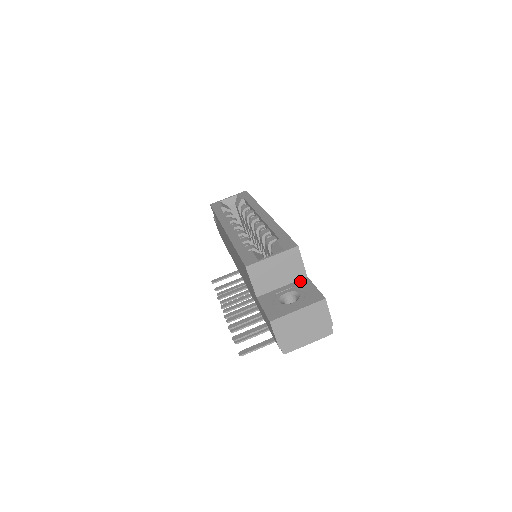
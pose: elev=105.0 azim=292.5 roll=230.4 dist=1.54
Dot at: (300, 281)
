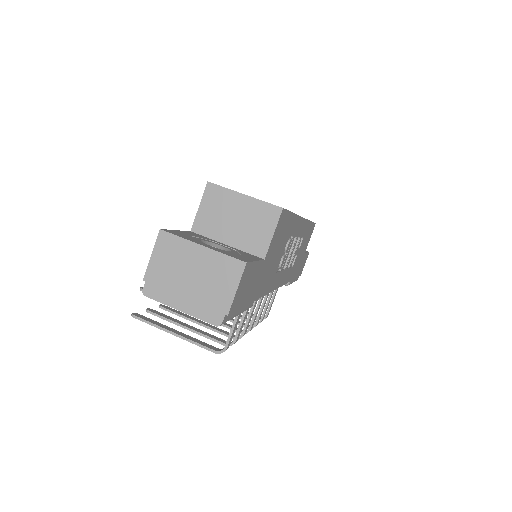
Dot at: (251, 254)
